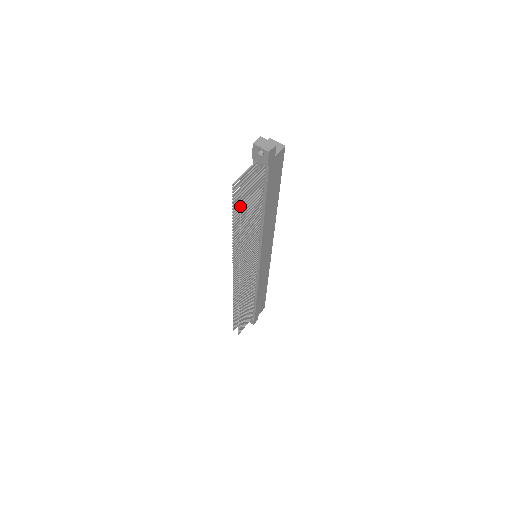
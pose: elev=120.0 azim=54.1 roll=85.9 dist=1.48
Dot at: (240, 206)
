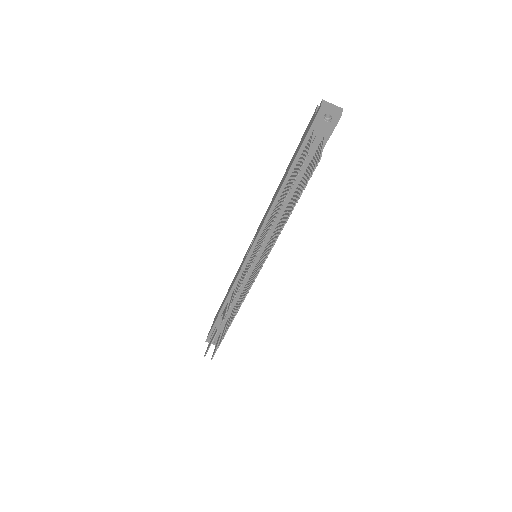
Dot at: (306, 183)
